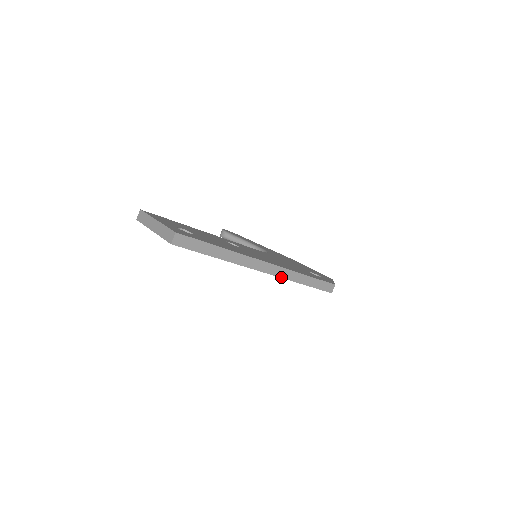
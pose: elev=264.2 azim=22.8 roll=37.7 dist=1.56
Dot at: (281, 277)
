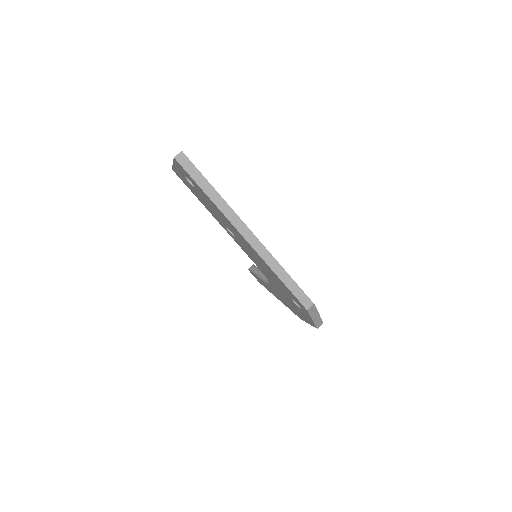
Dot at: (259, 254)
